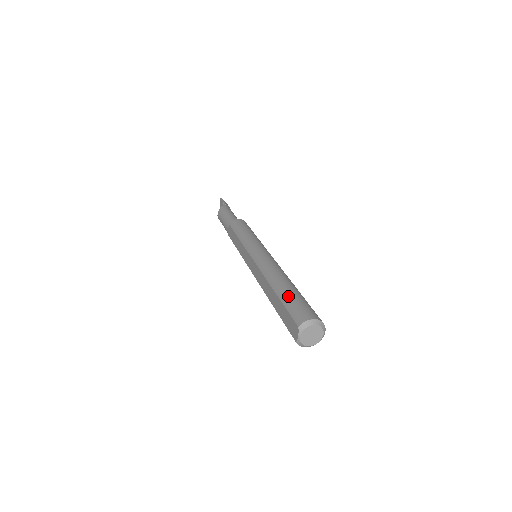
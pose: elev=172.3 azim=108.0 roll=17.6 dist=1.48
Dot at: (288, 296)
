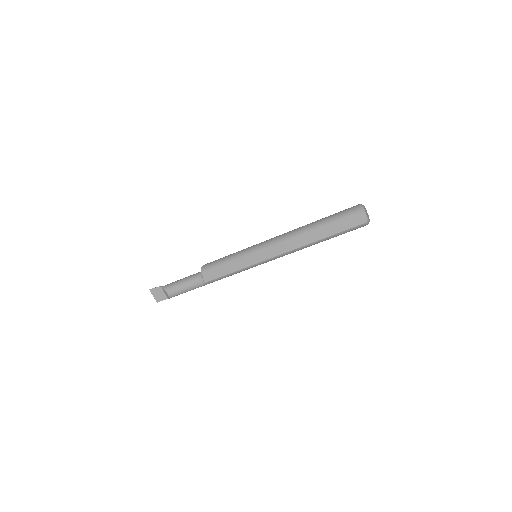
Dot at: (329, 218)
